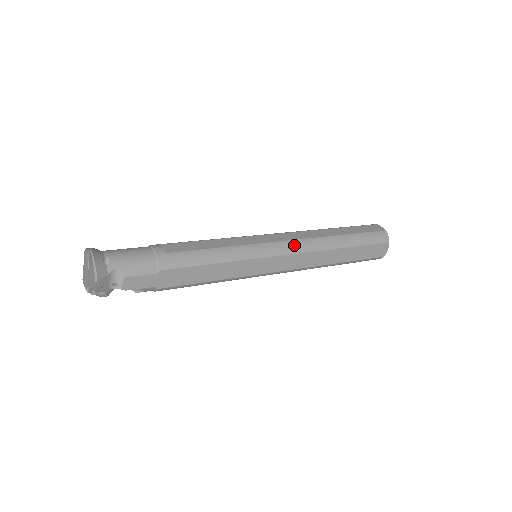
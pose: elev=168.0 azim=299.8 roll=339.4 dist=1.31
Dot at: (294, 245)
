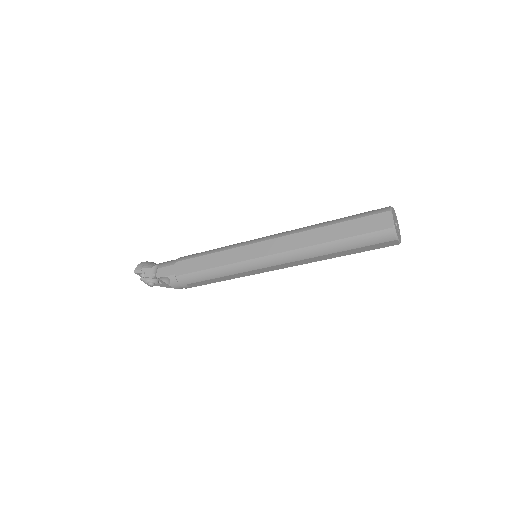
Dot at: (277, 234)
